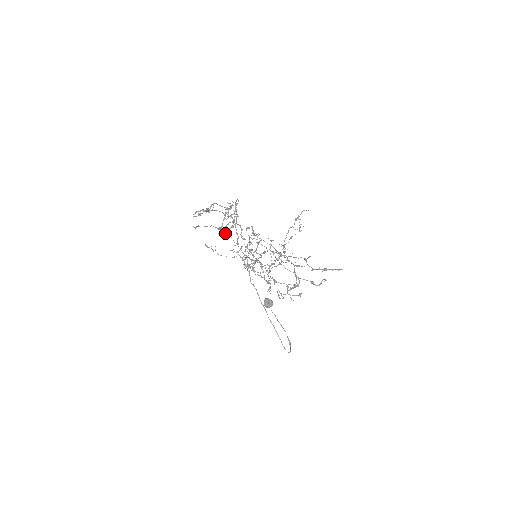
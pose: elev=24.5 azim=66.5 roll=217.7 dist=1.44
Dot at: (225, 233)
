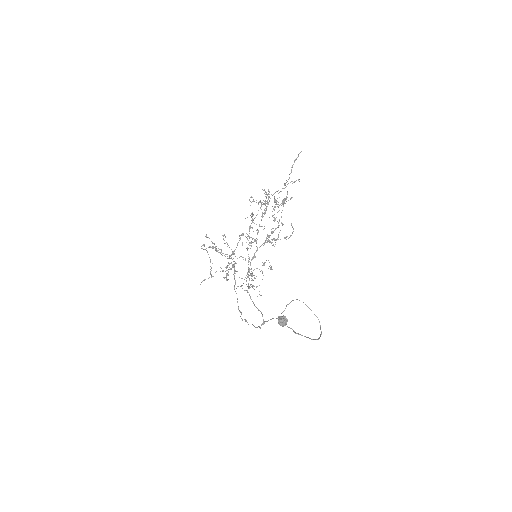
Dot at: (228, 274)
